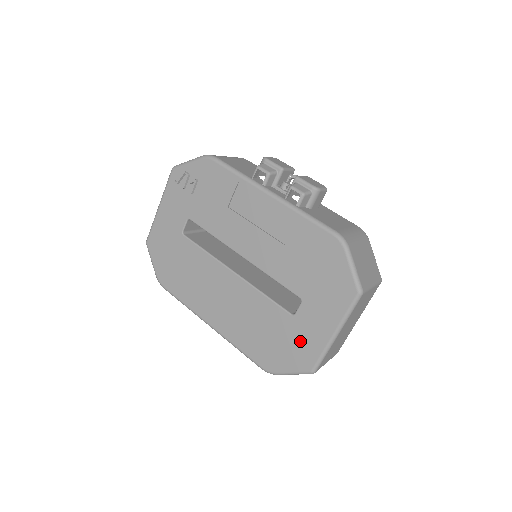
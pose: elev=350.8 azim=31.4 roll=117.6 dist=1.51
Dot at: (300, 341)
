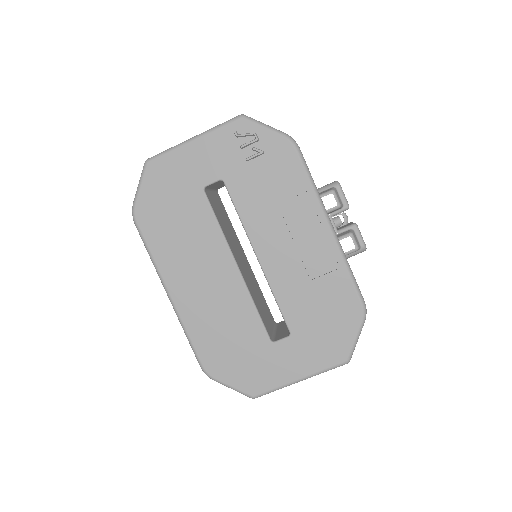
Dot at: (262, 367)
